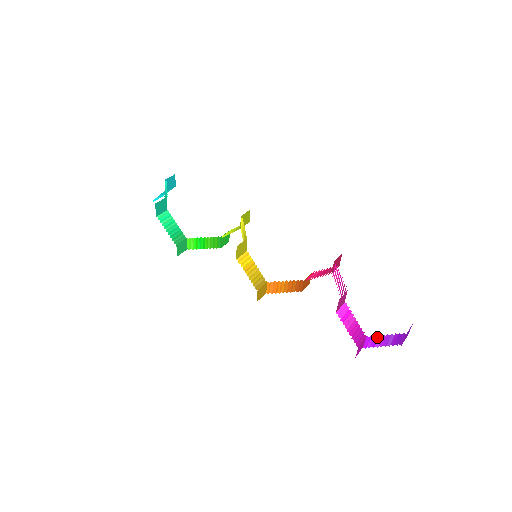
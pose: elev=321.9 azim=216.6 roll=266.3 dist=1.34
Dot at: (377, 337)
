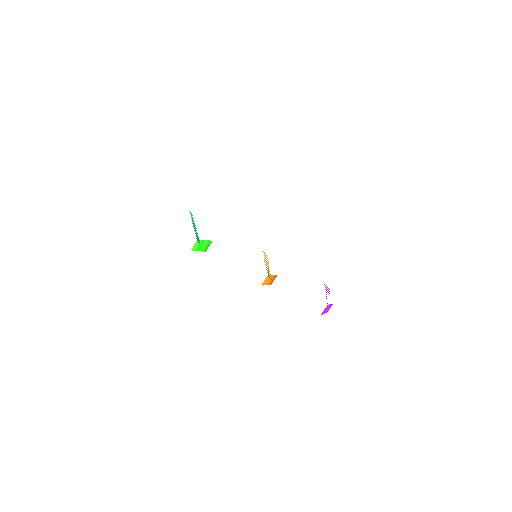
Dot at: occluded
